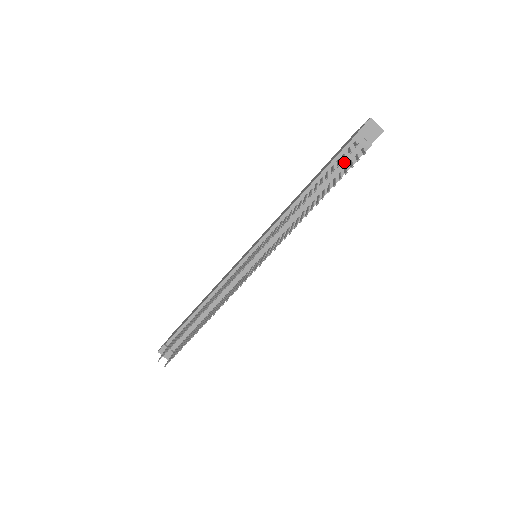
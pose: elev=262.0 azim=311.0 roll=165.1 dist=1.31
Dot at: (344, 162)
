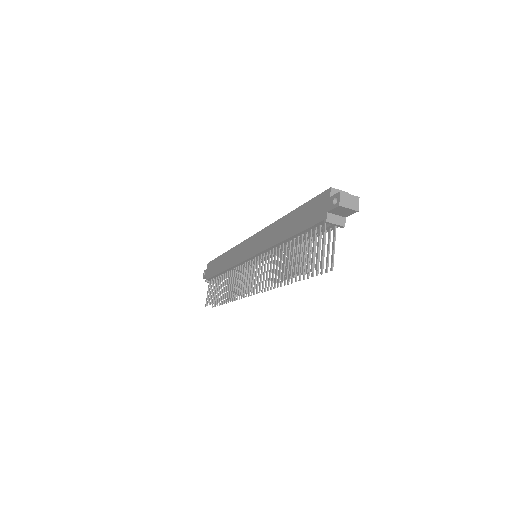
Dot at: occluded
